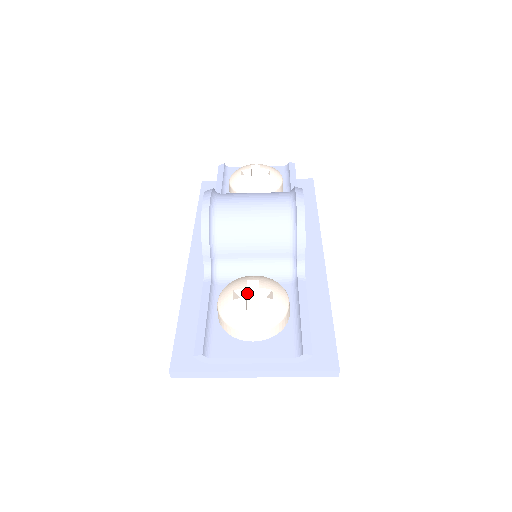
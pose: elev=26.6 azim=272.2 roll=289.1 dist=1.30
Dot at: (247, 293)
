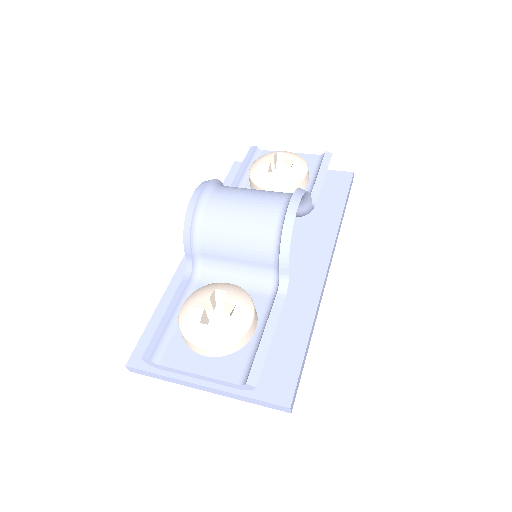
Dot at: (214, 302)
